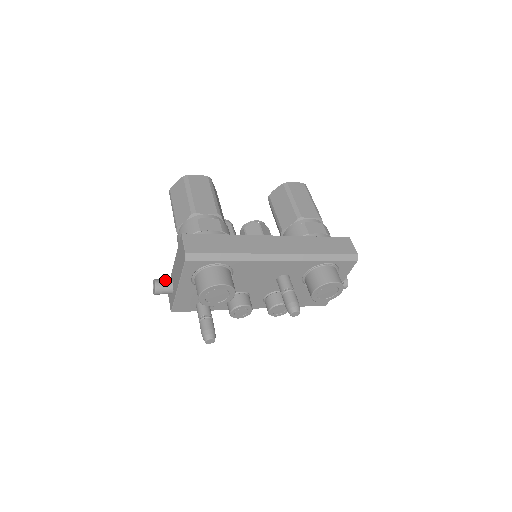
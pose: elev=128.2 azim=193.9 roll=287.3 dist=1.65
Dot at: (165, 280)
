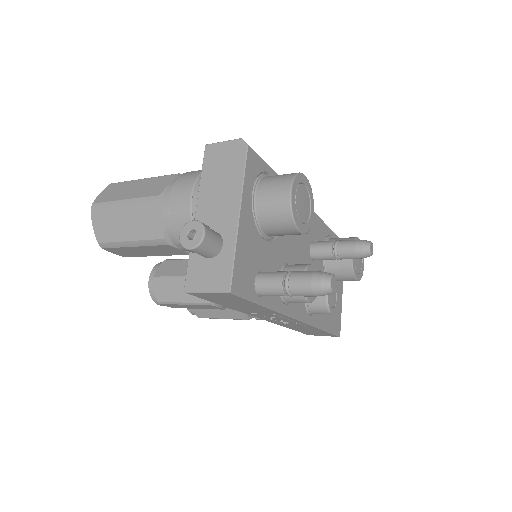
Dot at: occluded
